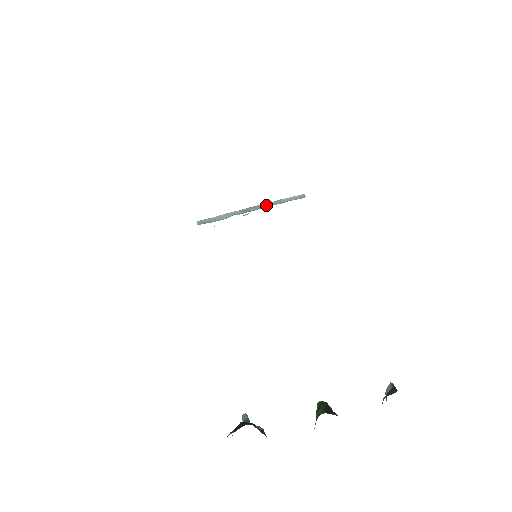
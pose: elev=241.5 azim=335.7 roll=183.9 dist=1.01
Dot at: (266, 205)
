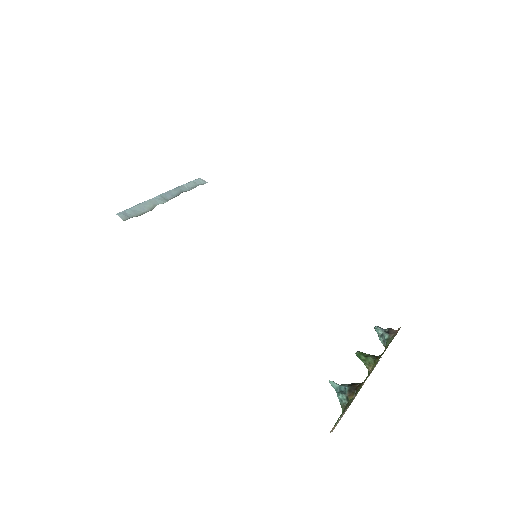
Dot at: (178, 192)
